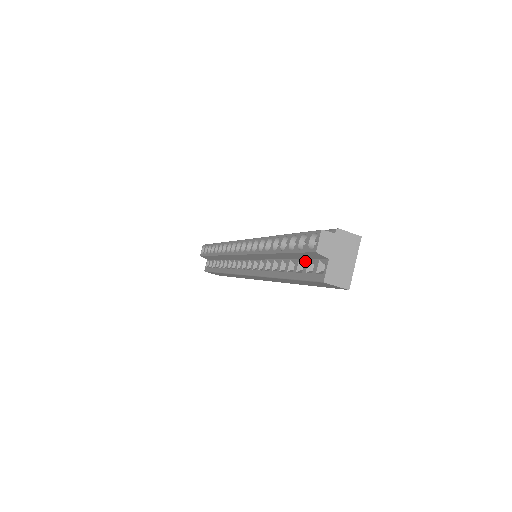
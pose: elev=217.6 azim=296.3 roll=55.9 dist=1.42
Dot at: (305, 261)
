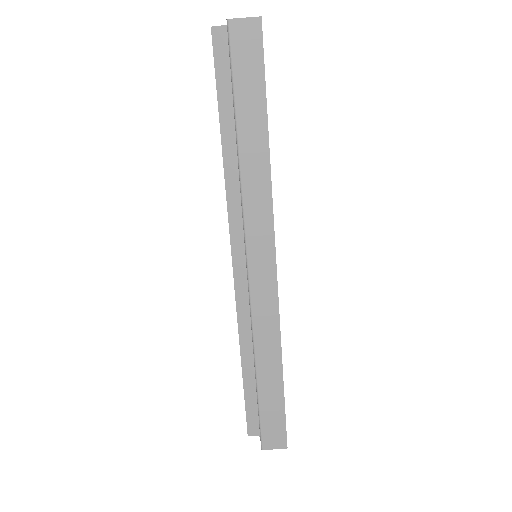
Dot at: occluded
